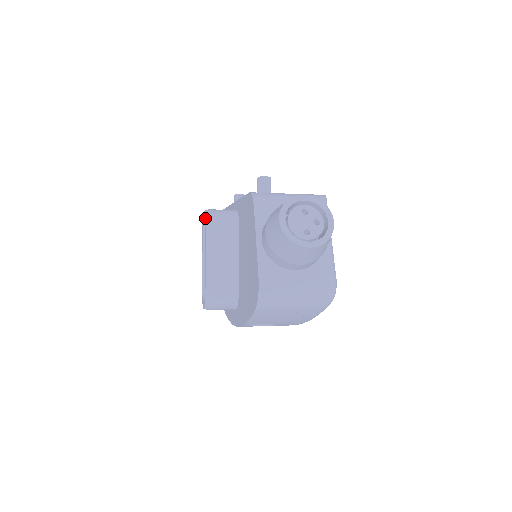
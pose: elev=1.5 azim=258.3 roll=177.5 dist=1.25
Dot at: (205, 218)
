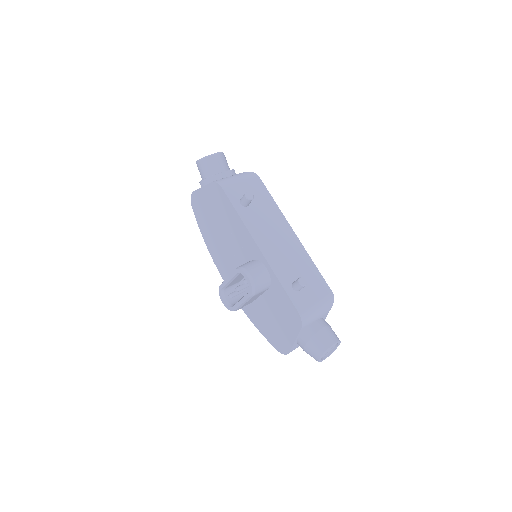
Dot at: (252, 290)
